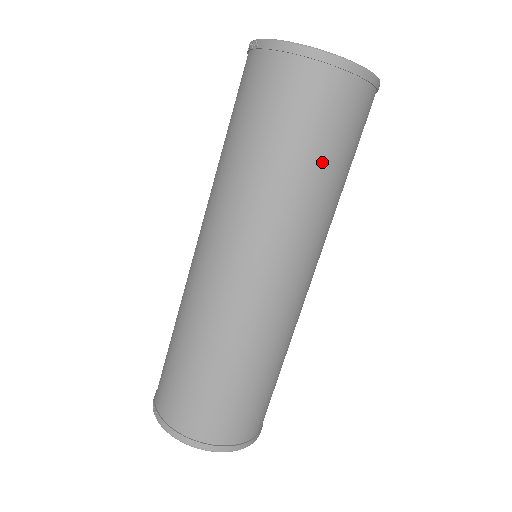
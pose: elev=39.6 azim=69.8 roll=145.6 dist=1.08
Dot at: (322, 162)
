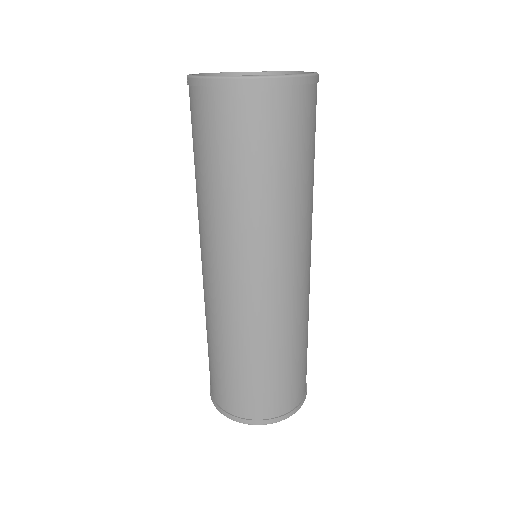
Dot at: (265, 173)
